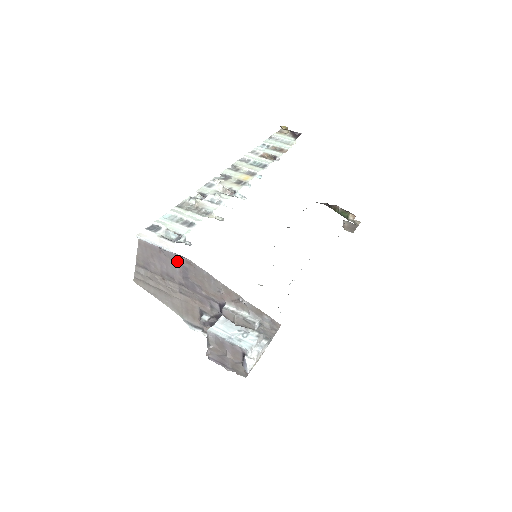
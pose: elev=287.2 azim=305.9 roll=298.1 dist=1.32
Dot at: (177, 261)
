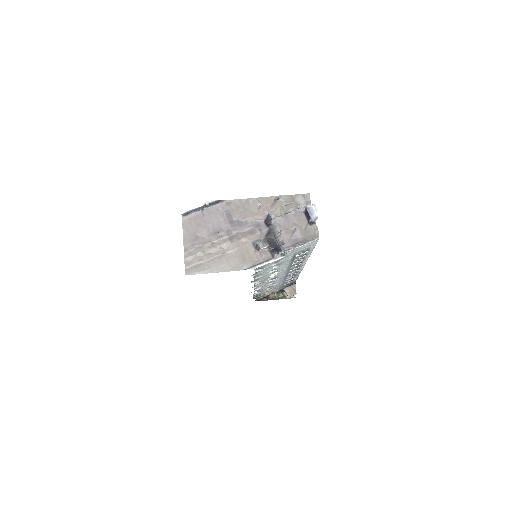
Dot at: (219, 211)
